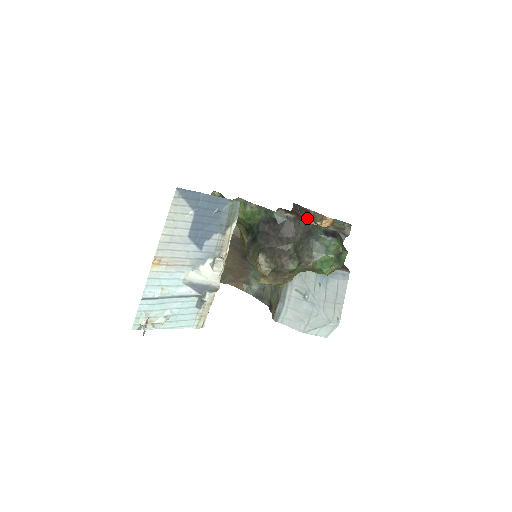
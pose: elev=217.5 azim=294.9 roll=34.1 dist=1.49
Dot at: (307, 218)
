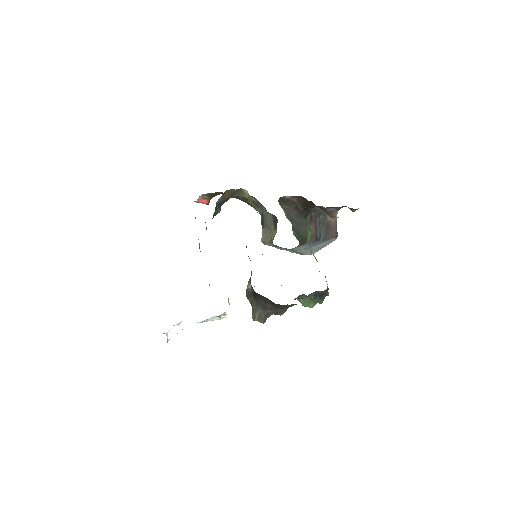
Dot at: (318, 206)
